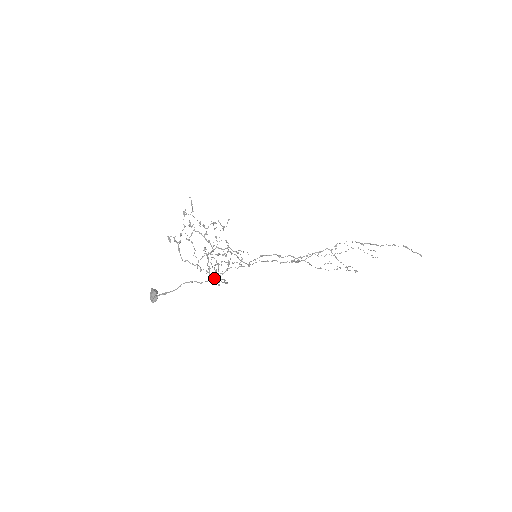
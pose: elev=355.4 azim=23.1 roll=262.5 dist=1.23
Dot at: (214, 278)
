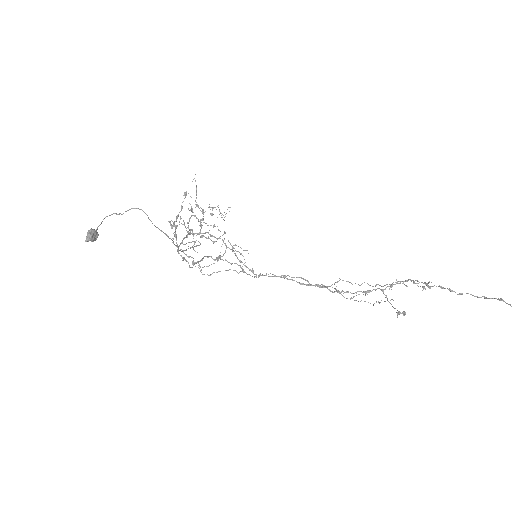
Dot at: occluded
